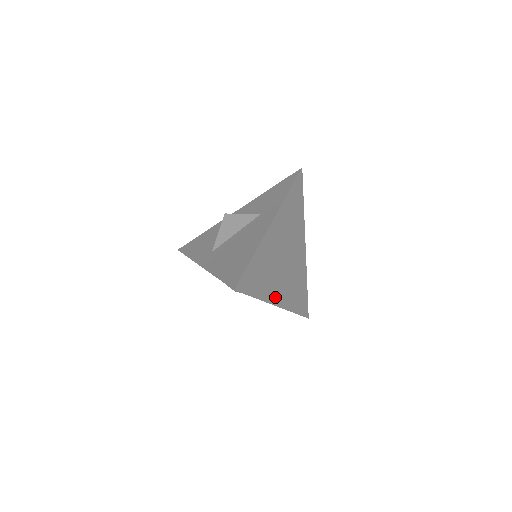
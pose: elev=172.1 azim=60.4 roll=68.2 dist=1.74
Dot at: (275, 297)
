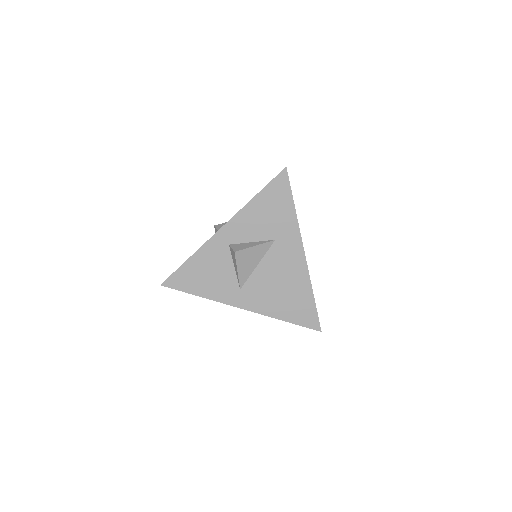
Dot at: occluded
